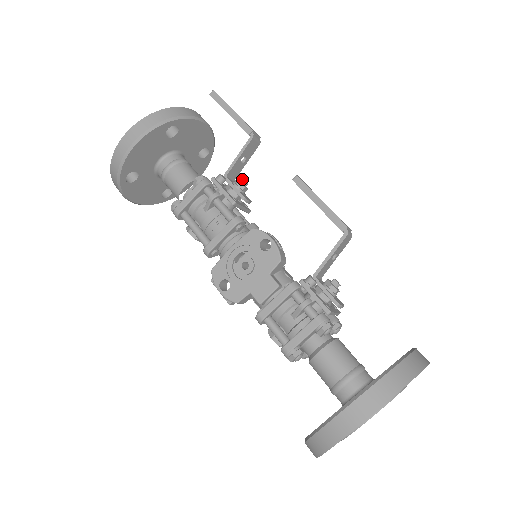
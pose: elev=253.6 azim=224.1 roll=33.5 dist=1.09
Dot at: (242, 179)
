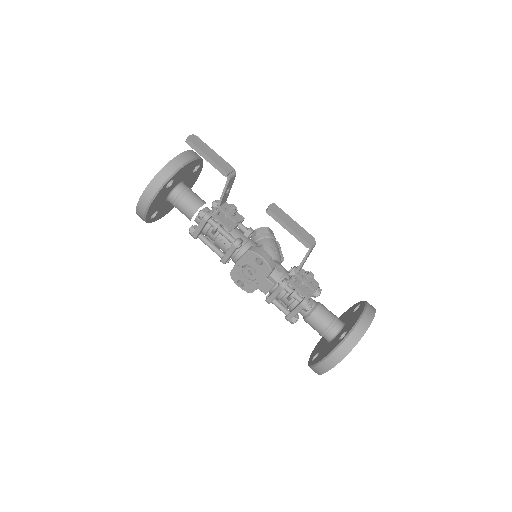
Dot at: (231, 206)
